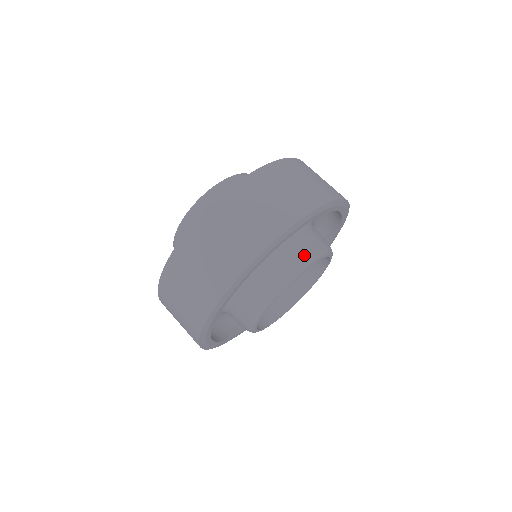
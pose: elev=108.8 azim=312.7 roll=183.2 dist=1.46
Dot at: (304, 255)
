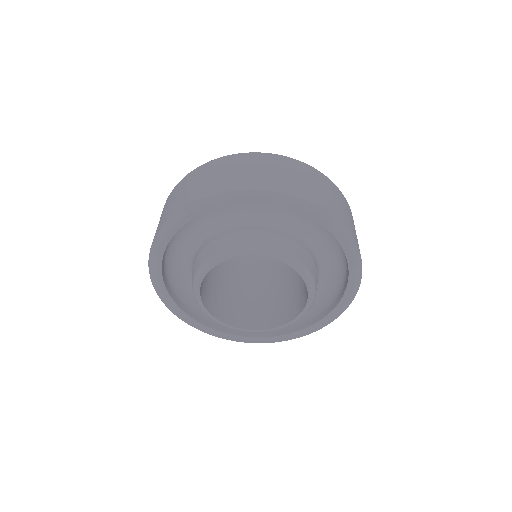
Dot at: (277, 244)
